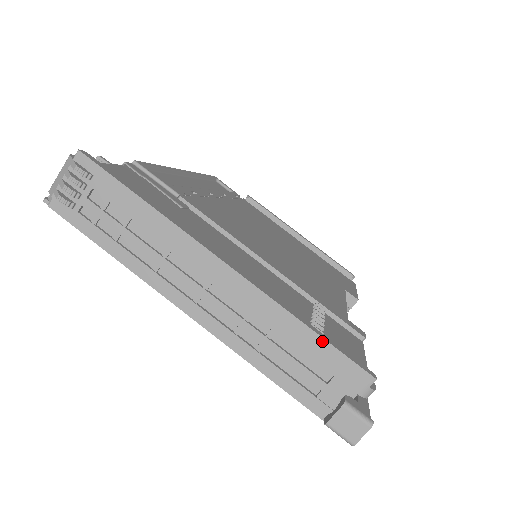
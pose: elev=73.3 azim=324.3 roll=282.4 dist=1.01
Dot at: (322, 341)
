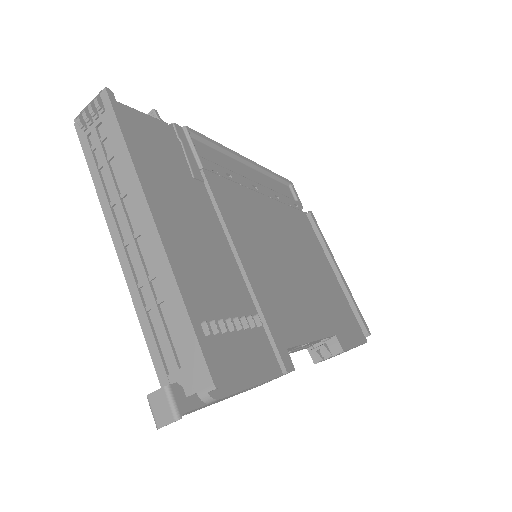
Dot at: (191, 328)
